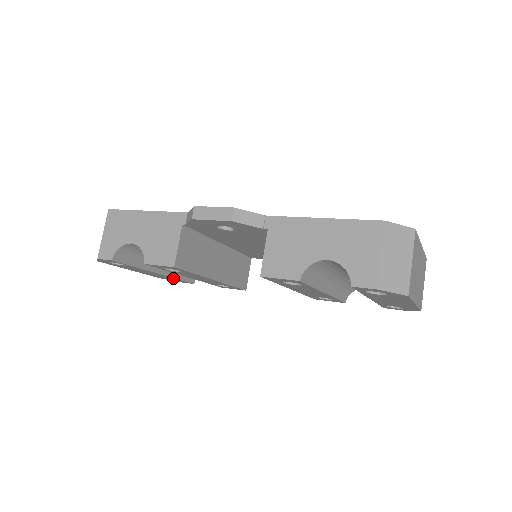
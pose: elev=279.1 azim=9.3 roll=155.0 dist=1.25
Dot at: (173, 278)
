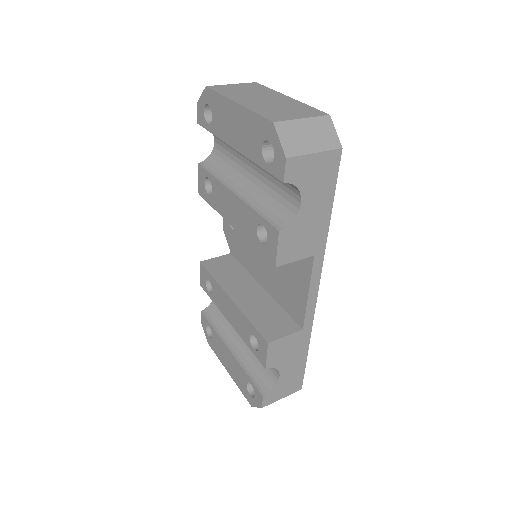
Dot at: (243, 371)
